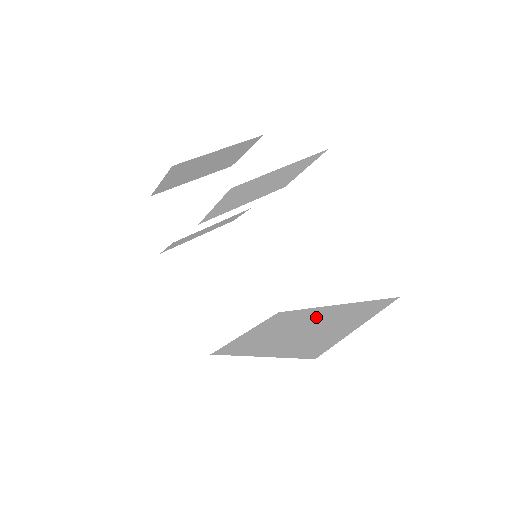
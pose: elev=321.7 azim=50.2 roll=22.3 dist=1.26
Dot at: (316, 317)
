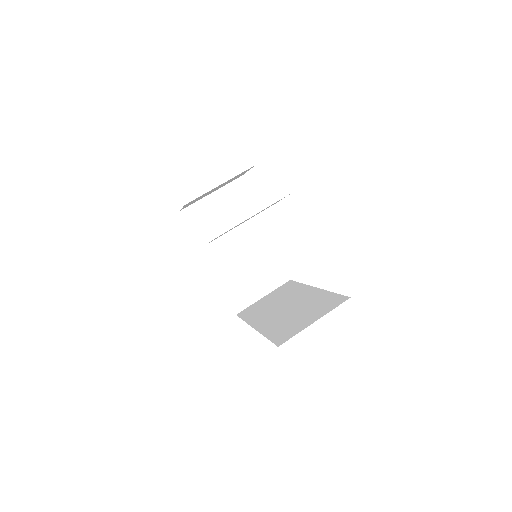
Dot at: (303, 299)
